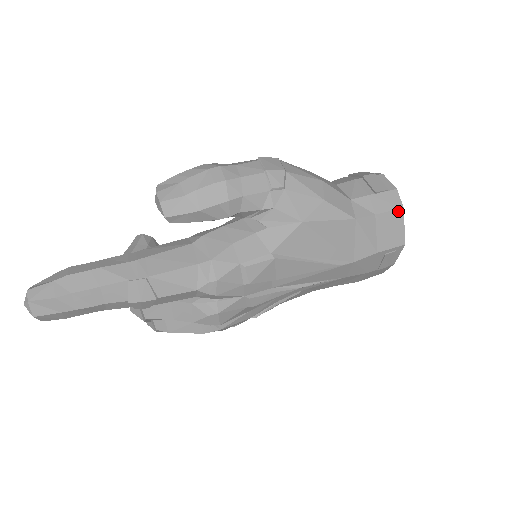
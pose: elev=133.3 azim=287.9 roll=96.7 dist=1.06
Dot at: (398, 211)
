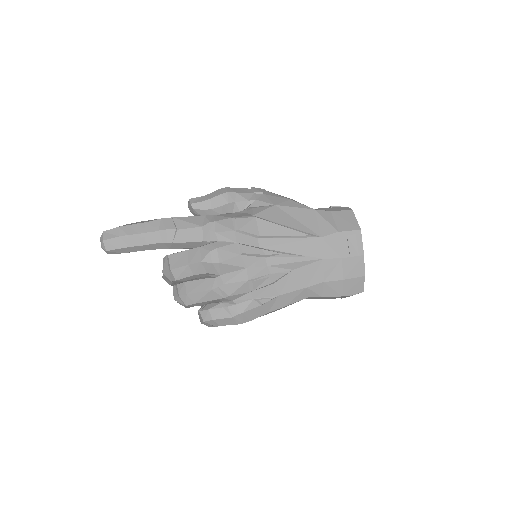
Dot at: (349, 211)
